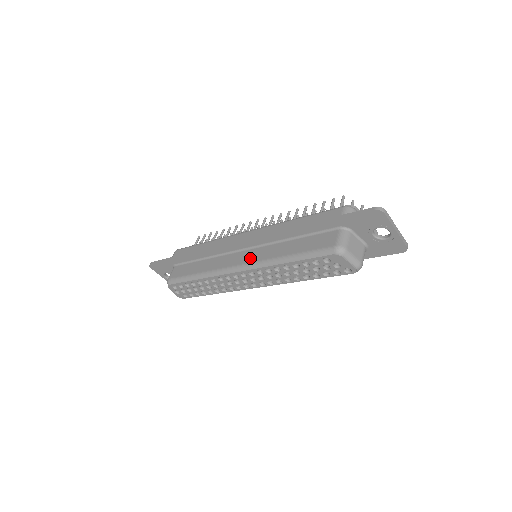
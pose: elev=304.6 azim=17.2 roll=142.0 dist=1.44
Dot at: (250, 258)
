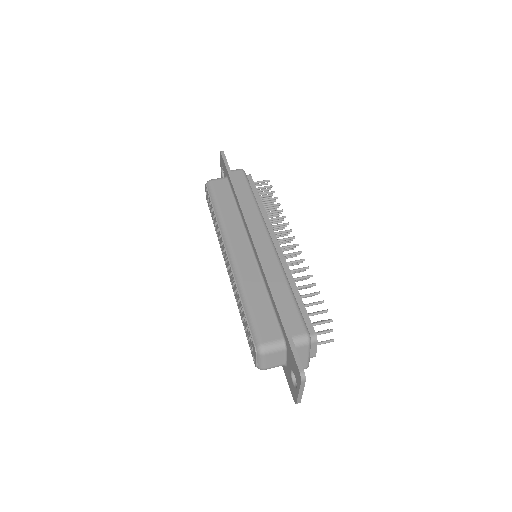
Dot at: (241, 258)
